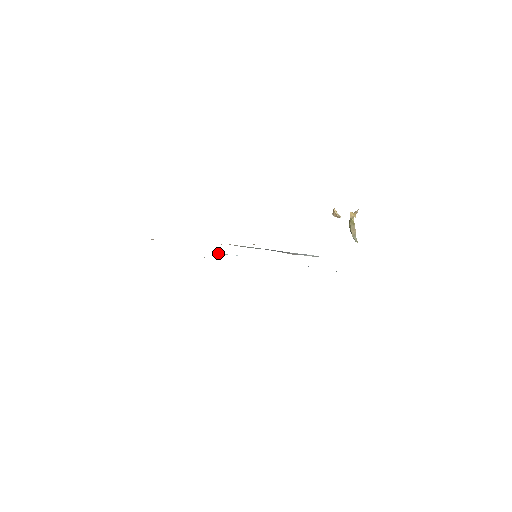
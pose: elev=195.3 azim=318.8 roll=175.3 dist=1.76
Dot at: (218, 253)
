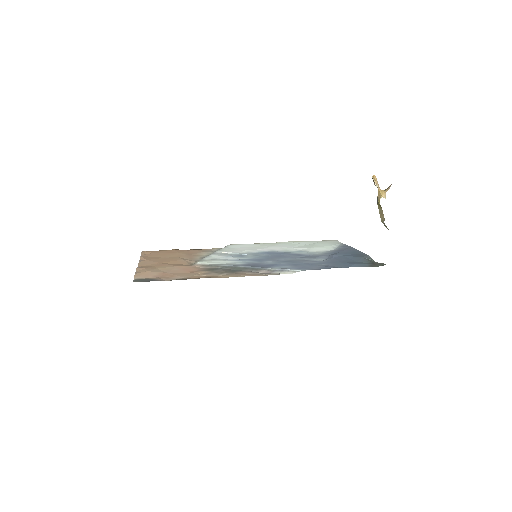
Dot at: (221, 252)
